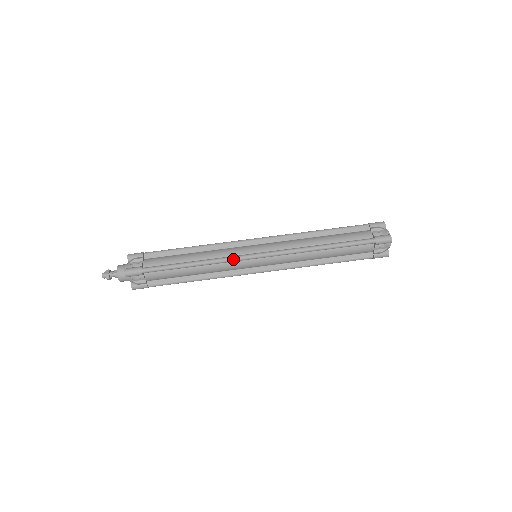
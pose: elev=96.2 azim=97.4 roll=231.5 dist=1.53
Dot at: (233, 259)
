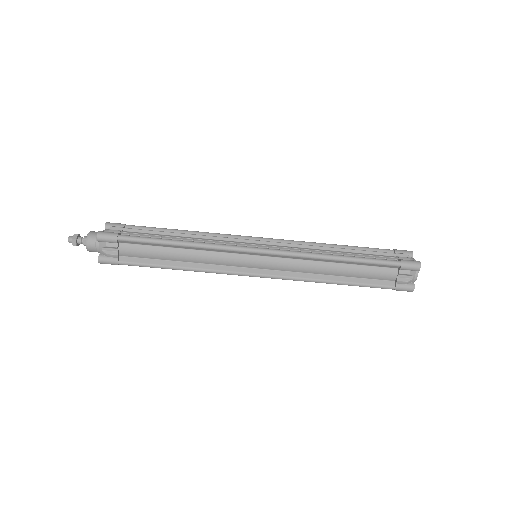
Dot at: (227, 274)
